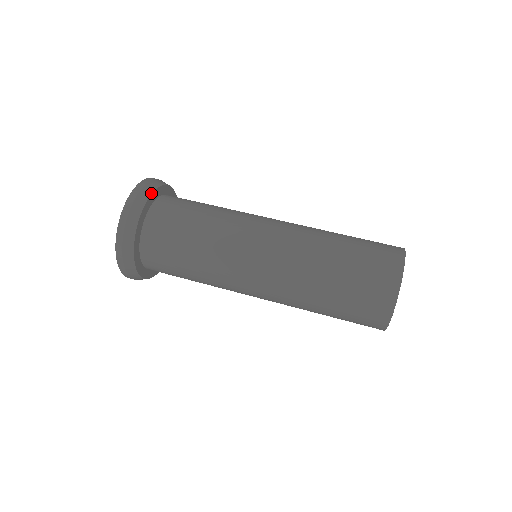
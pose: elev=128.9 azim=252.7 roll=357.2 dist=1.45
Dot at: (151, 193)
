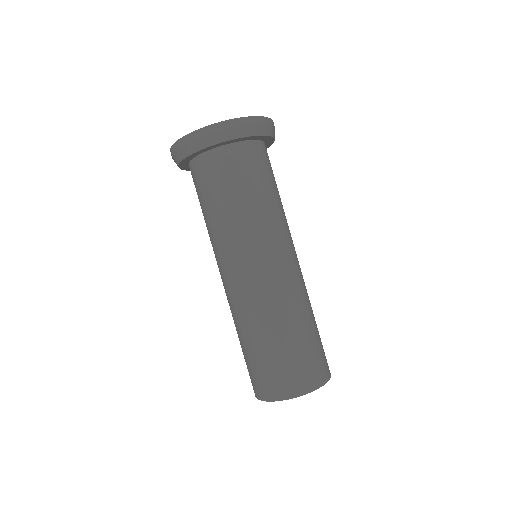
Dot at: (248, 136)
